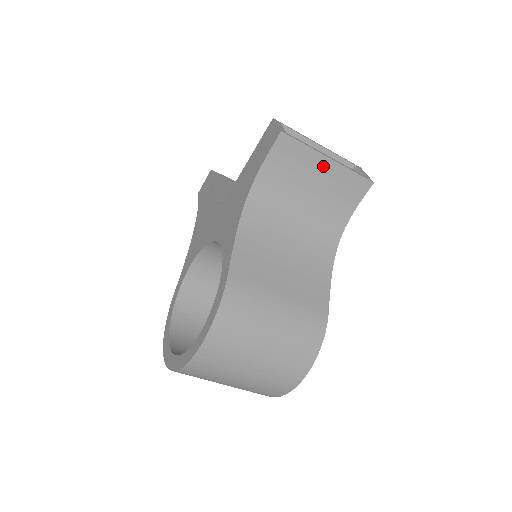
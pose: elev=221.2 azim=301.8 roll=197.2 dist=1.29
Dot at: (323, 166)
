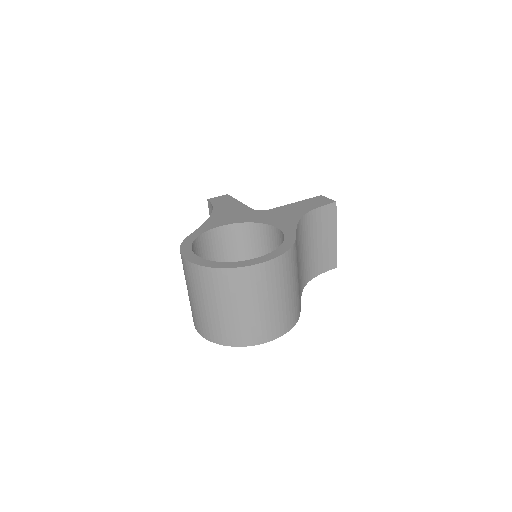
Dot at: (332, 236)
